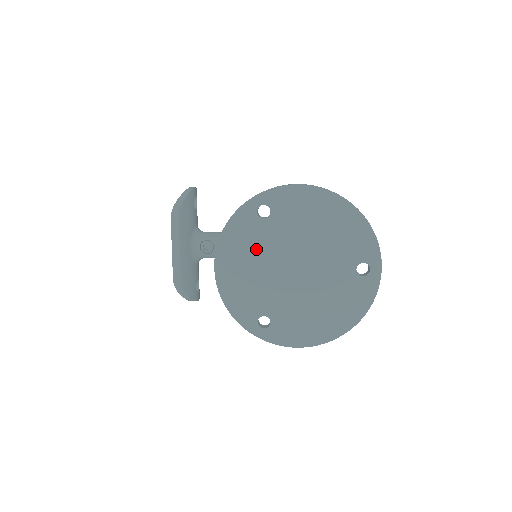
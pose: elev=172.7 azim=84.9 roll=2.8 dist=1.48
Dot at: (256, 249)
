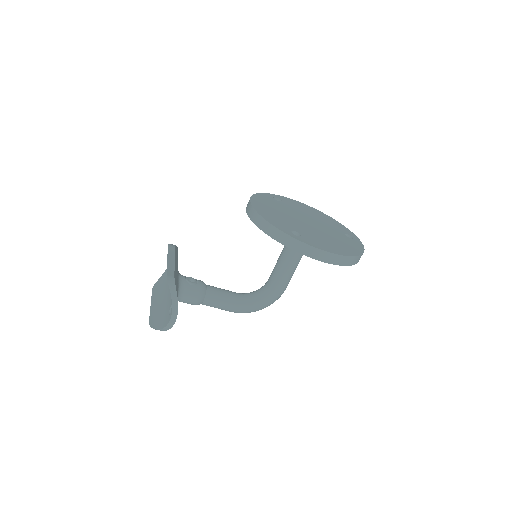
Dot at: (278, 208)
